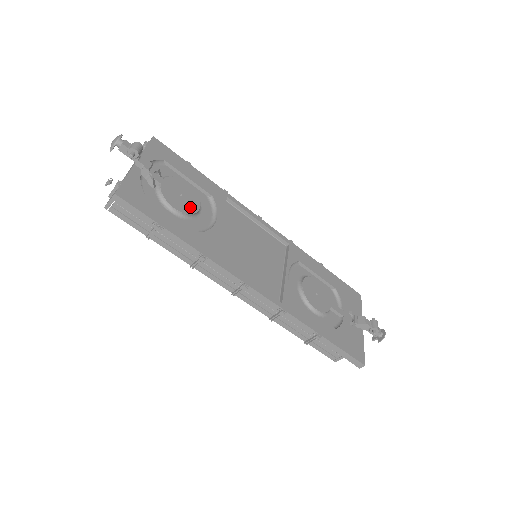
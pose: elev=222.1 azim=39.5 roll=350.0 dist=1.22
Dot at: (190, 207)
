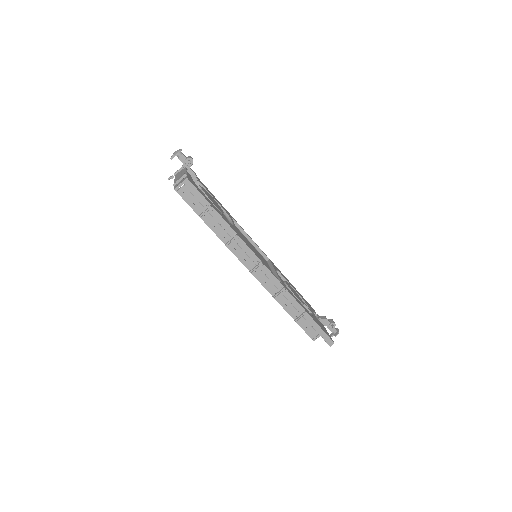
Dot at: (219, 208)
